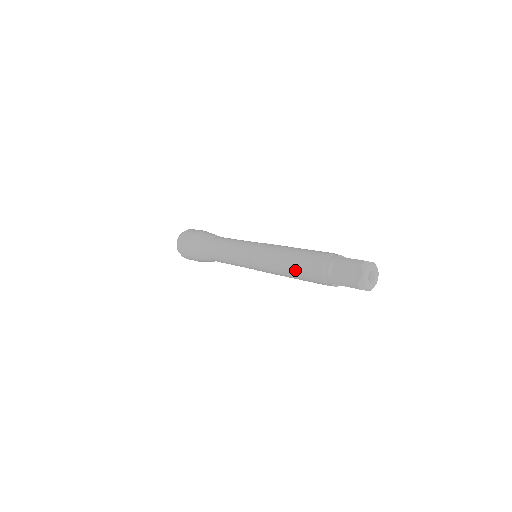
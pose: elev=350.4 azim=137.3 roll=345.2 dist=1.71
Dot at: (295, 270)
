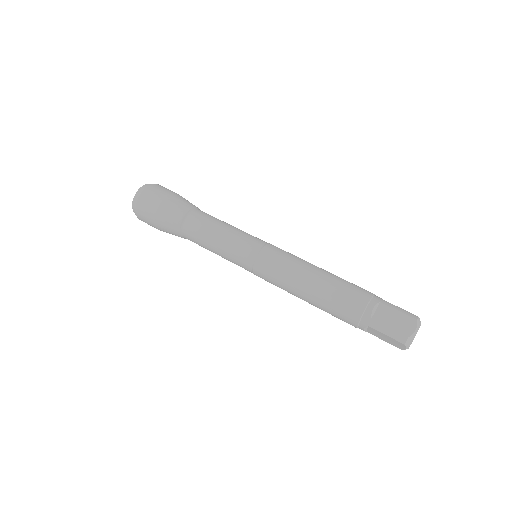
Dot at: (324, 293)
